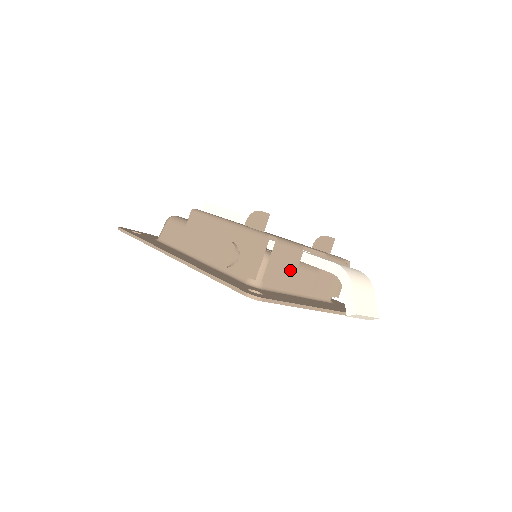
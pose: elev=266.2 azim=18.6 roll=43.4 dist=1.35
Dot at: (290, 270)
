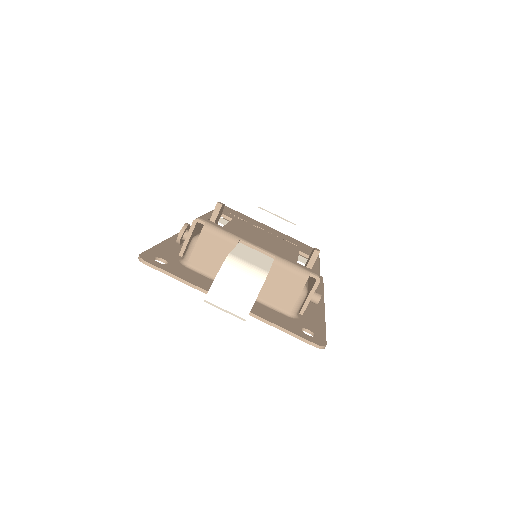
Dot at: (221, 259)
